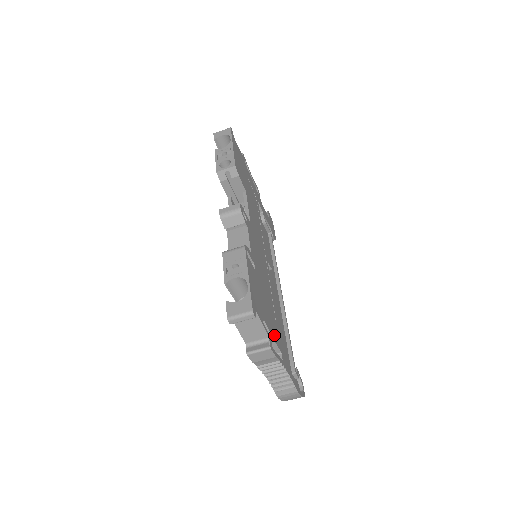
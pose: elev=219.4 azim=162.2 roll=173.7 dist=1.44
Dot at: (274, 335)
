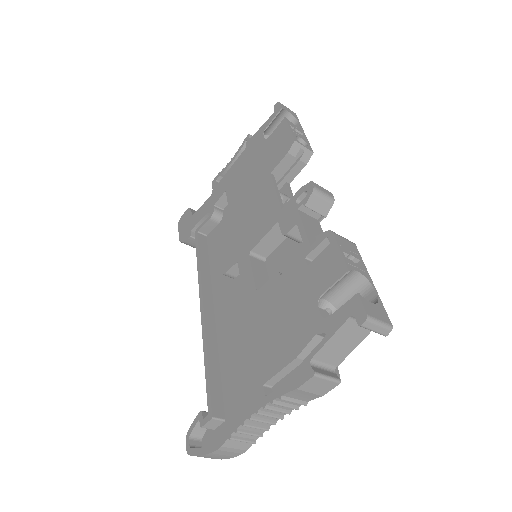
Dot at: occluded
